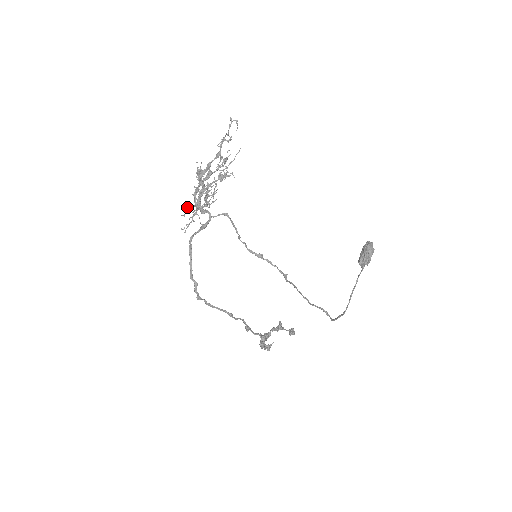
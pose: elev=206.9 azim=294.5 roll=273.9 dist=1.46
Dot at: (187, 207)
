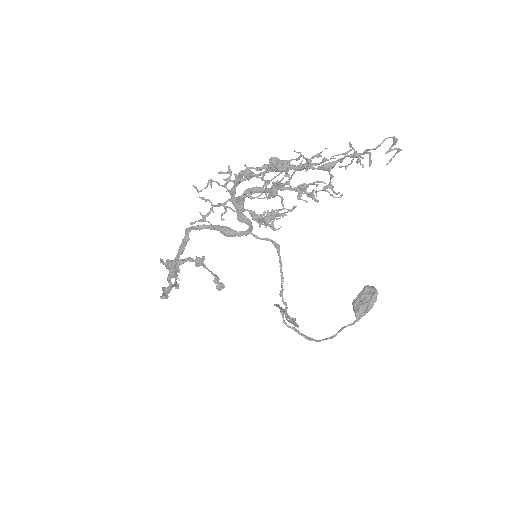
Dot at: (210, 180)
